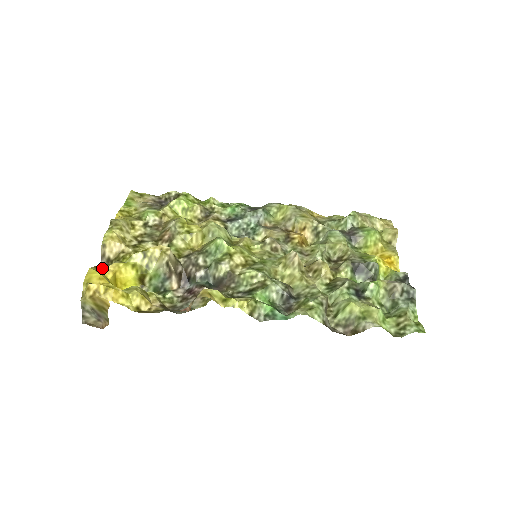
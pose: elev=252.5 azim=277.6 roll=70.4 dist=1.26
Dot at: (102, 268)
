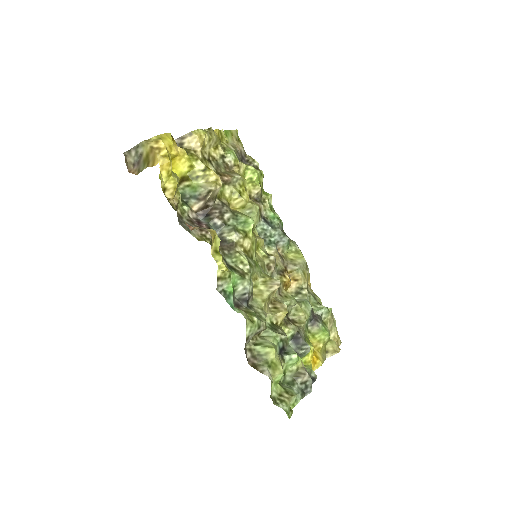
Dot at: (175, 143)
